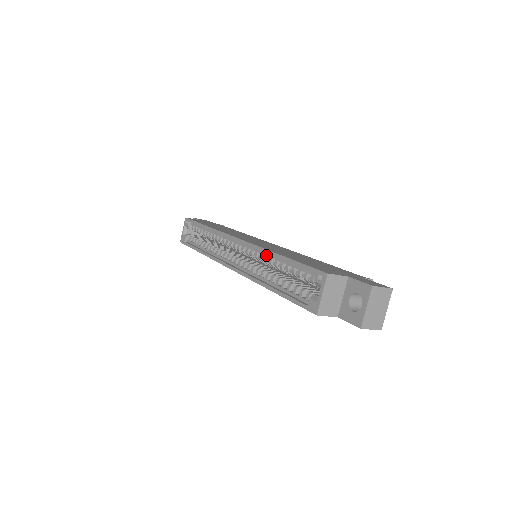
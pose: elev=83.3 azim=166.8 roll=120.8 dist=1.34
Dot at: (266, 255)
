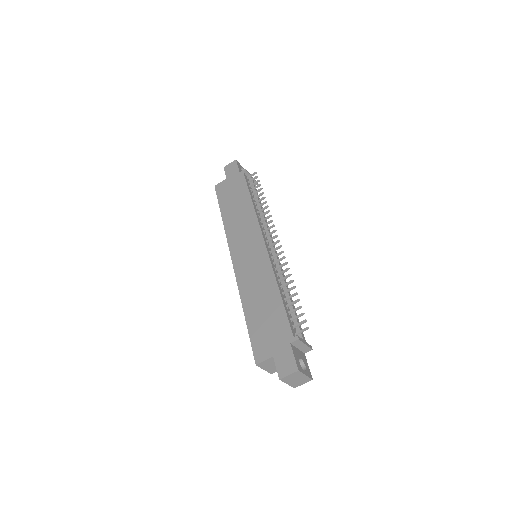
Dot at: occluded
